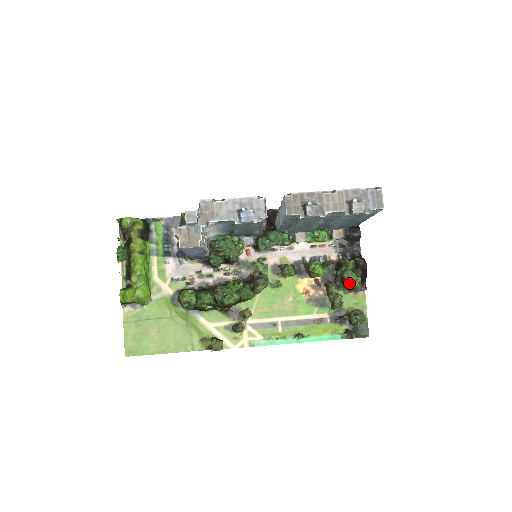
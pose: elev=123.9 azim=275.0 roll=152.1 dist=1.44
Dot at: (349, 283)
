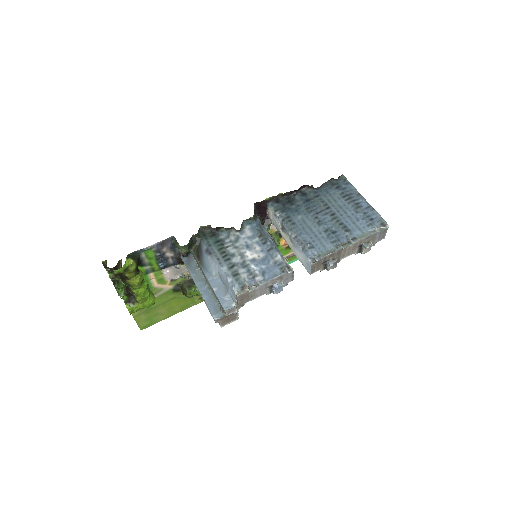
Dot at: occluded
